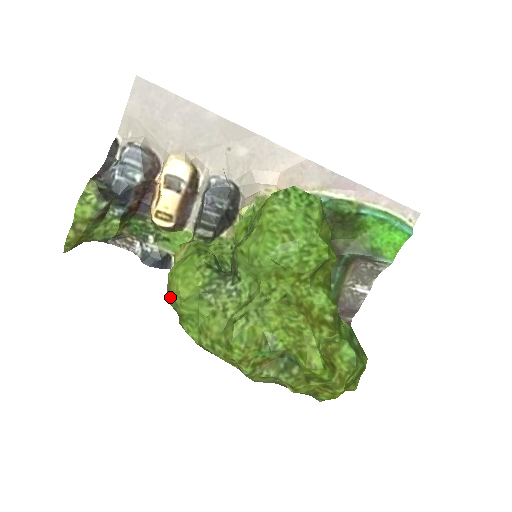
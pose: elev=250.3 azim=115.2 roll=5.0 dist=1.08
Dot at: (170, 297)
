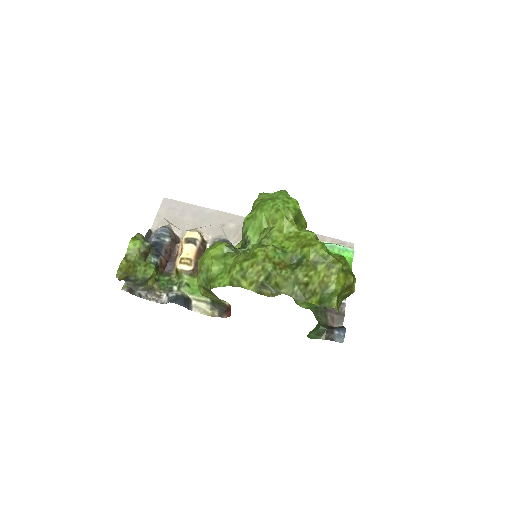
Dot at: (202, 273)
